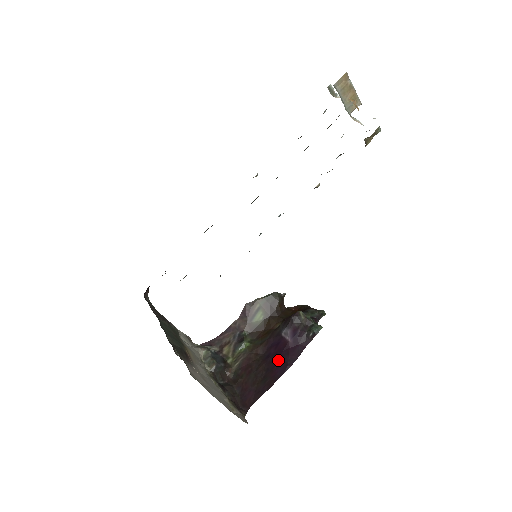
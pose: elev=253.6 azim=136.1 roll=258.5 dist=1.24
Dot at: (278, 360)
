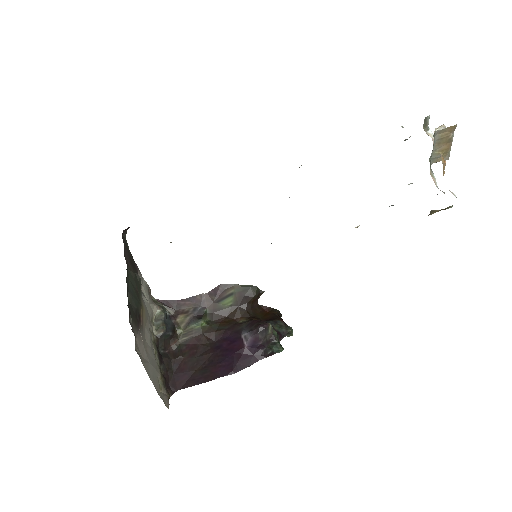
Dot at: (226, 359)
